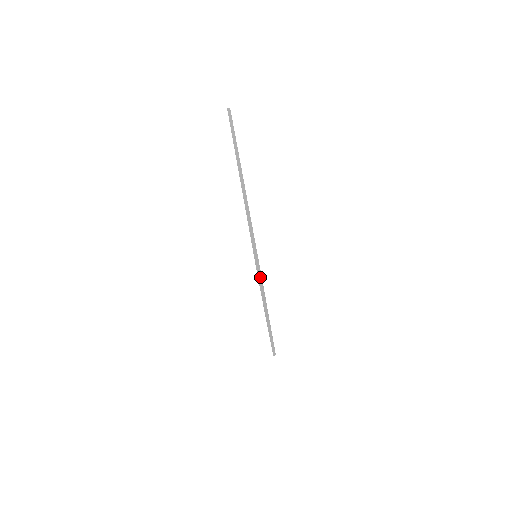
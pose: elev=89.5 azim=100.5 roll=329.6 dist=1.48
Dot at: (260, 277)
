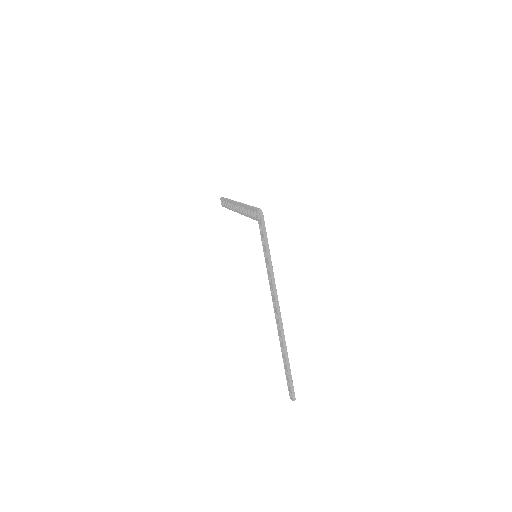
Dot at: (260, 209)
